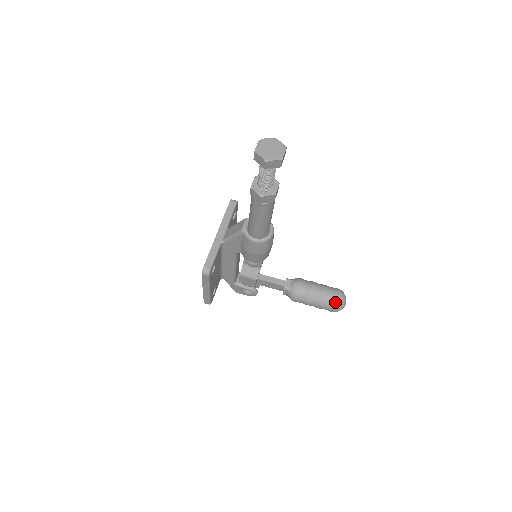
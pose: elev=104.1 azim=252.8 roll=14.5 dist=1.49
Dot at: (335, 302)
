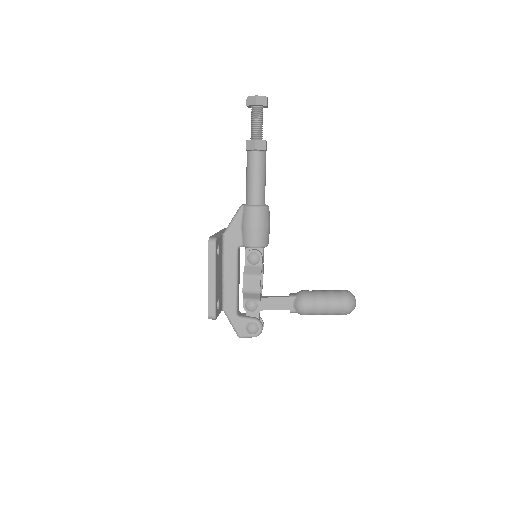
Dot at: (344, 294)
